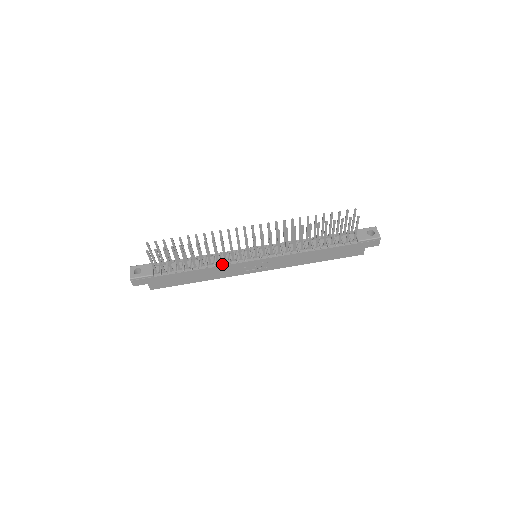
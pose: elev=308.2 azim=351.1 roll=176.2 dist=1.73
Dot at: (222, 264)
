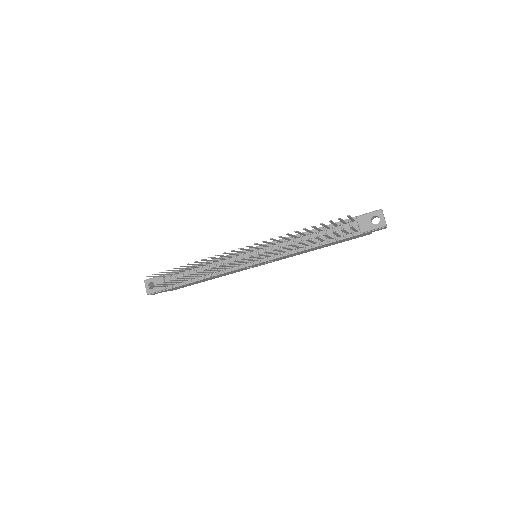
Dot at: (224, 272)
